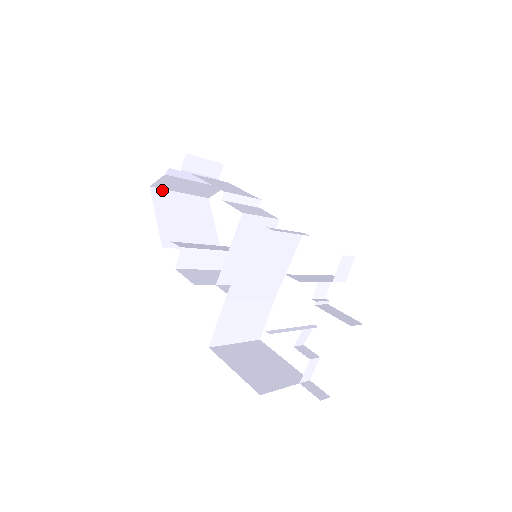
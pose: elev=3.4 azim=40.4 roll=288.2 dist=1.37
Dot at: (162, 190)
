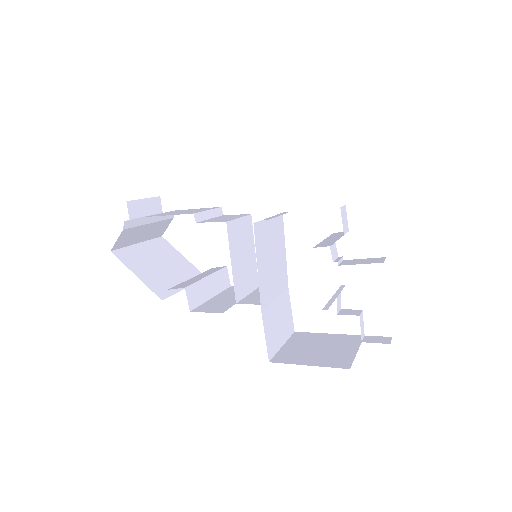
Dot at: (122, 249)
